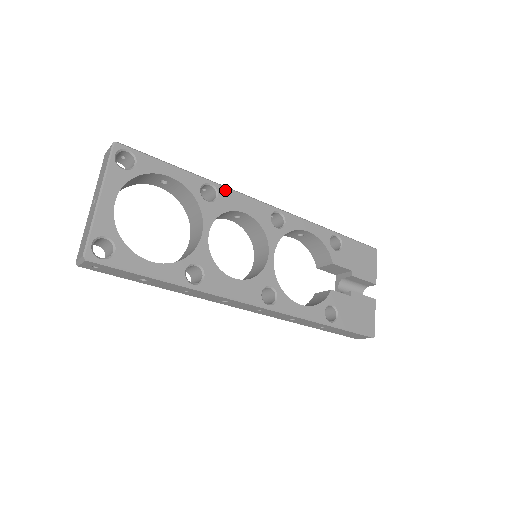
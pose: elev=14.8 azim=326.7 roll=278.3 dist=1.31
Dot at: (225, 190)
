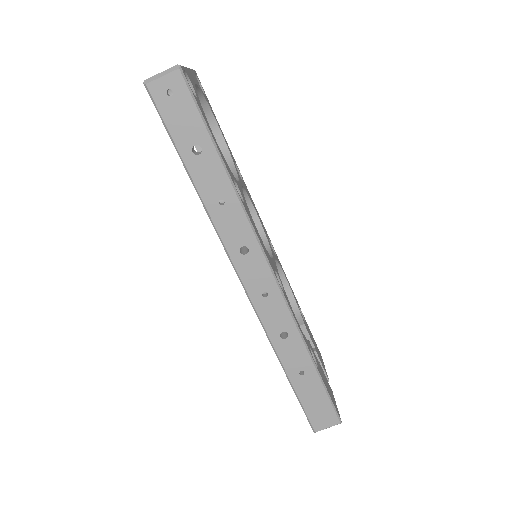
Dot at: (245, 185)
